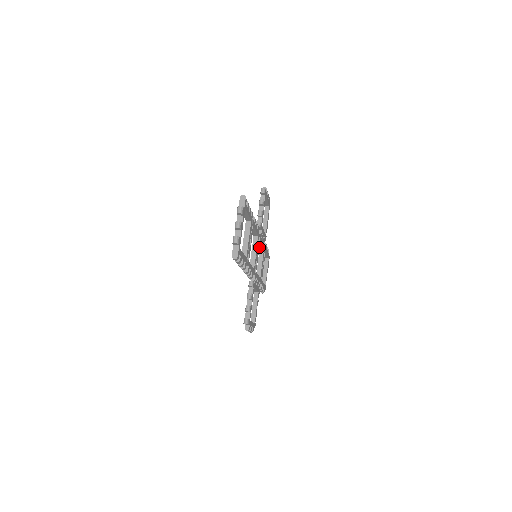
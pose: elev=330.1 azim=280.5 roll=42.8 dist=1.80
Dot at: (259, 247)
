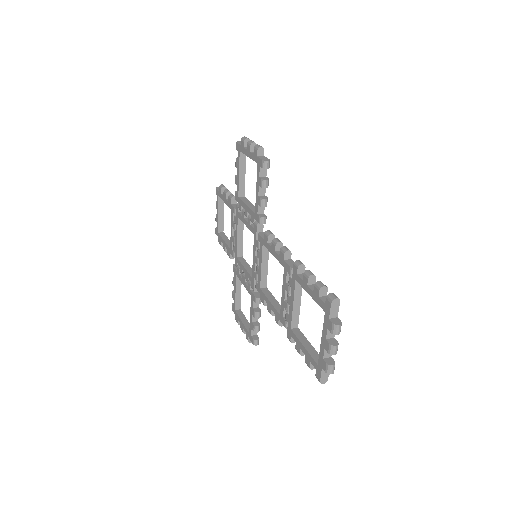
Dot at: (238, 218)
